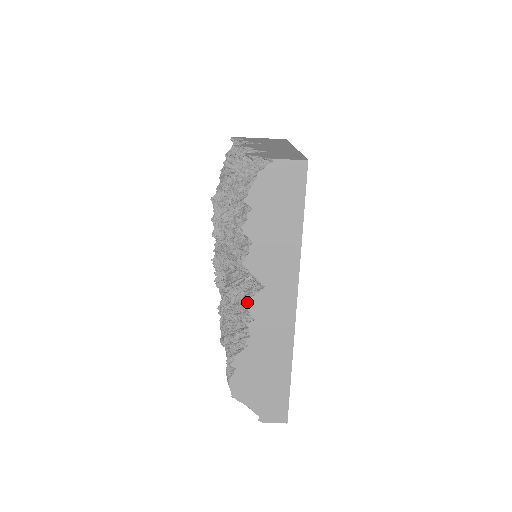
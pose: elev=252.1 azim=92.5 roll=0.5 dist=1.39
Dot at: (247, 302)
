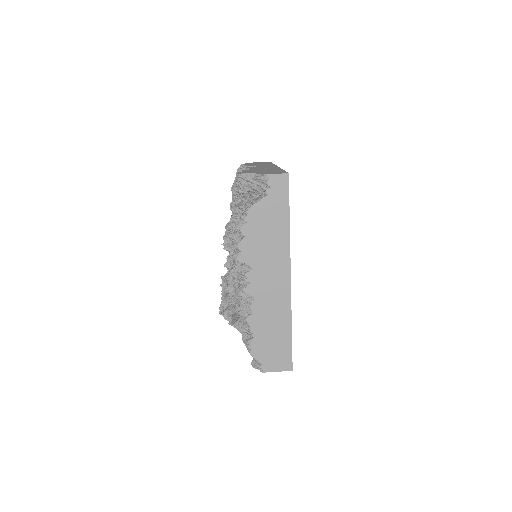
Dot at: (247, 168)
